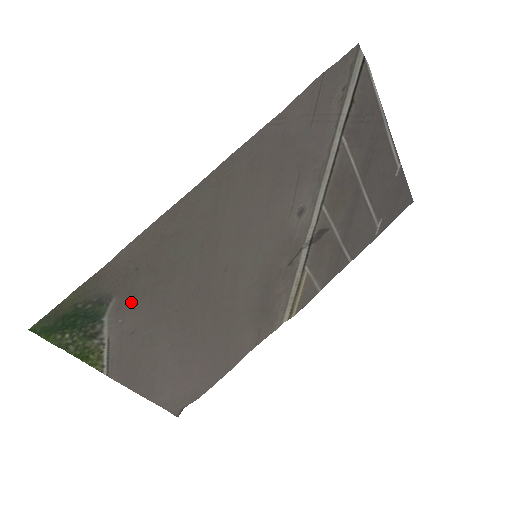
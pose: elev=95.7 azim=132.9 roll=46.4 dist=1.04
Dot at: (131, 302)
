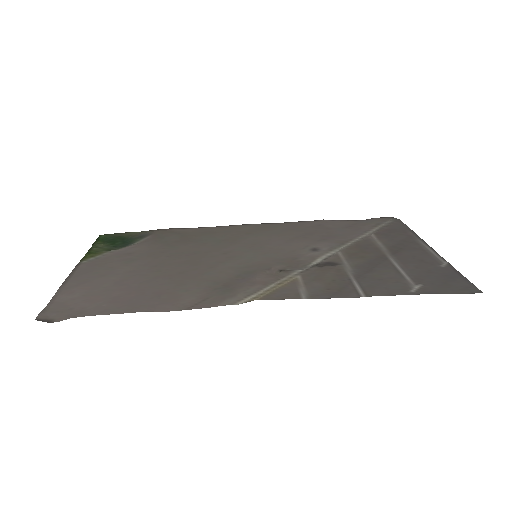
Dot at: (153, 243)
